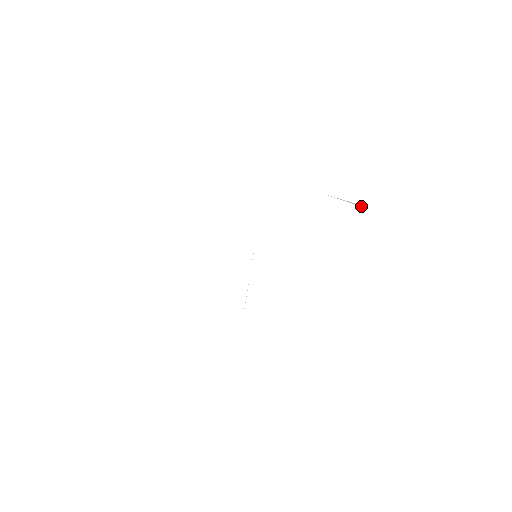
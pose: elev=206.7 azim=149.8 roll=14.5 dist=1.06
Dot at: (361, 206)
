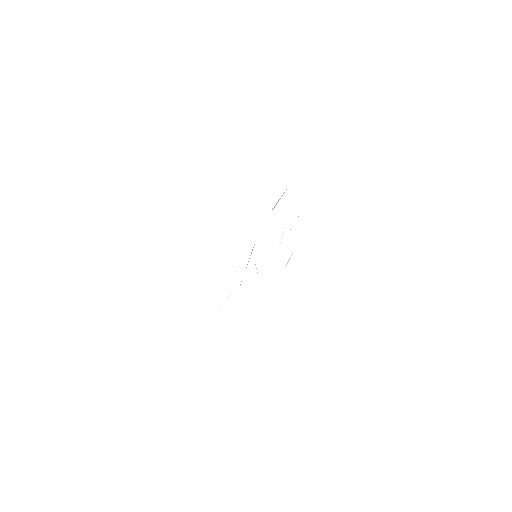
Dot at: occluded
